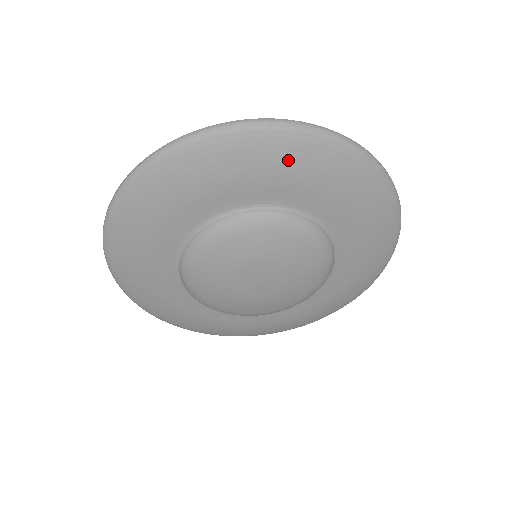
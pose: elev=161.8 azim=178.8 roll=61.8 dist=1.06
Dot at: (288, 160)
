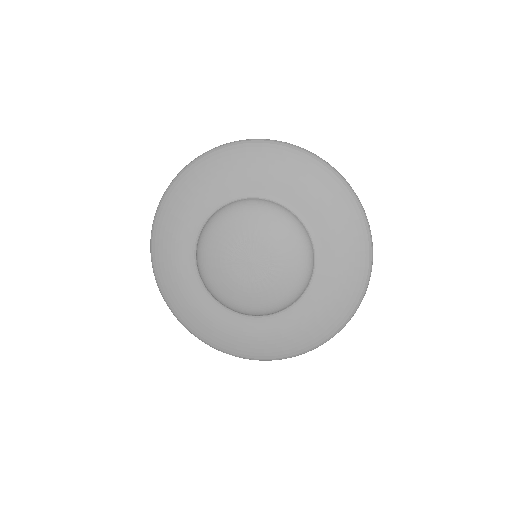
Dot at: (196, 182)
